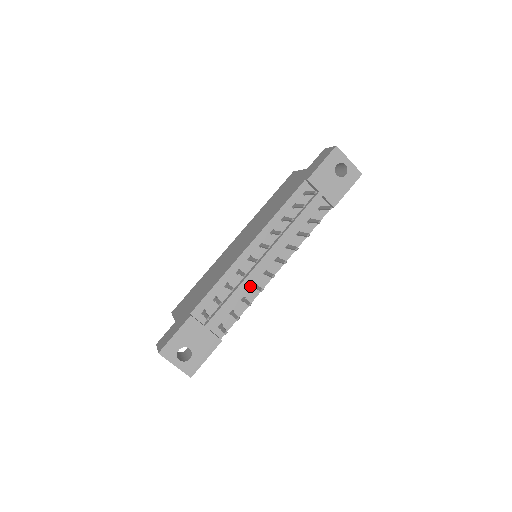
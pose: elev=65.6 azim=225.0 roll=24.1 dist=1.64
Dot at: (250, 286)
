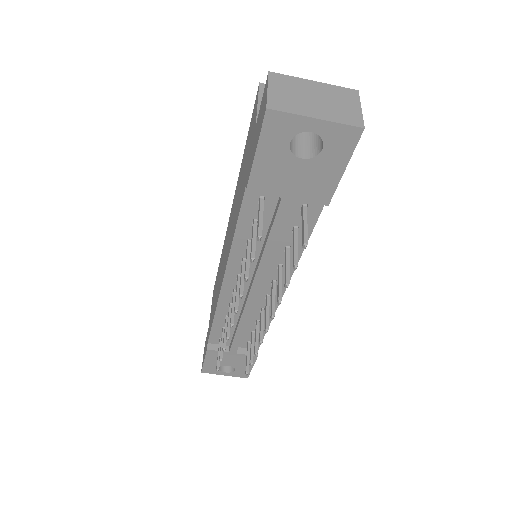
Dot at: (257, 311)
